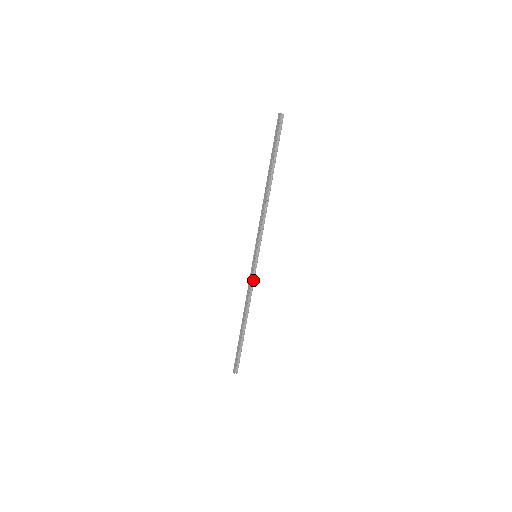
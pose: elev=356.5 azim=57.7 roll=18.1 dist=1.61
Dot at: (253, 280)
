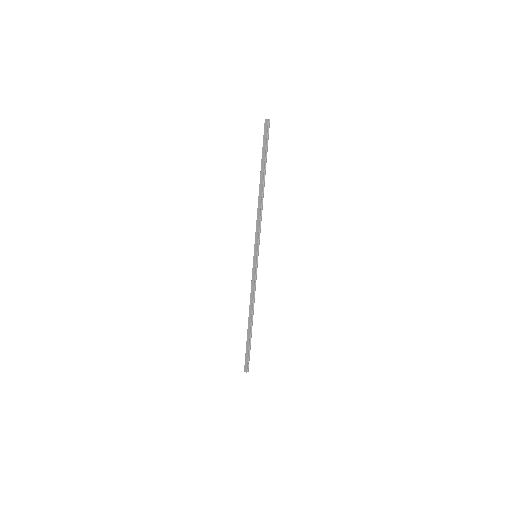
Dot at: (255, 279)
